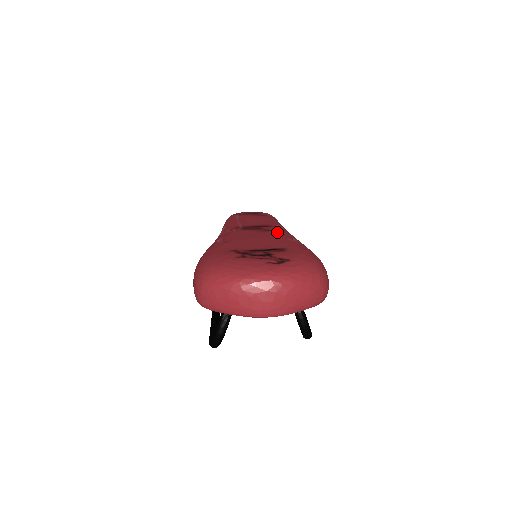
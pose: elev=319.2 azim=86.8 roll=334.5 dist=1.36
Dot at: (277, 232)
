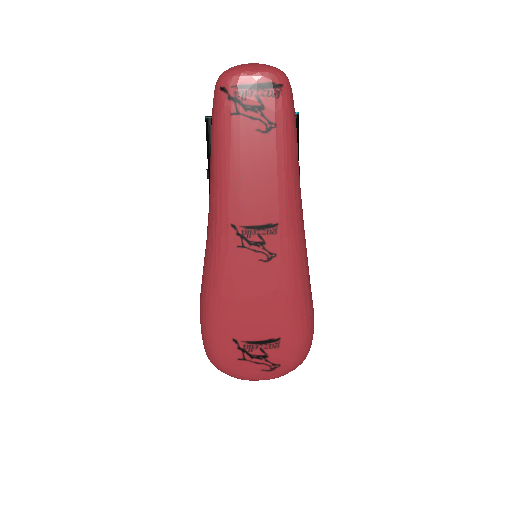
Dot at: (280, 268)
